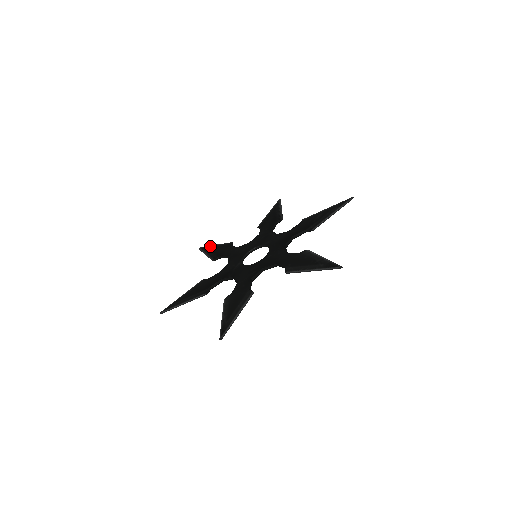
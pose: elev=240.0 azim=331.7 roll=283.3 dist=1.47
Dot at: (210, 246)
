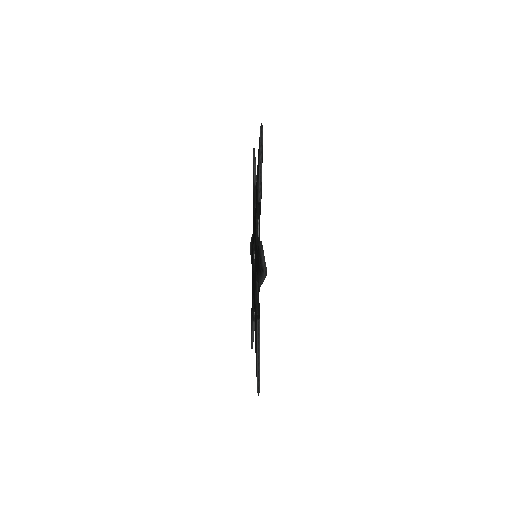
Dot at: occluded
